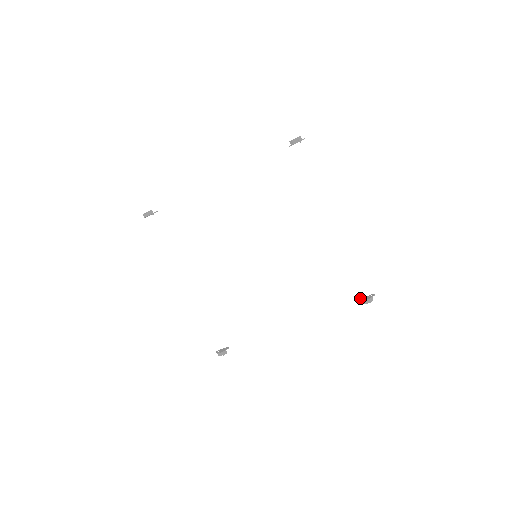
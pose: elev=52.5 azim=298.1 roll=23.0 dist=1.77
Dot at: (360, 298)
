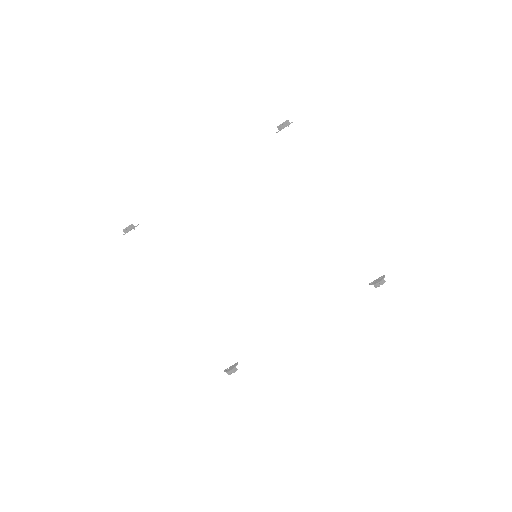
Dot at: occluded
